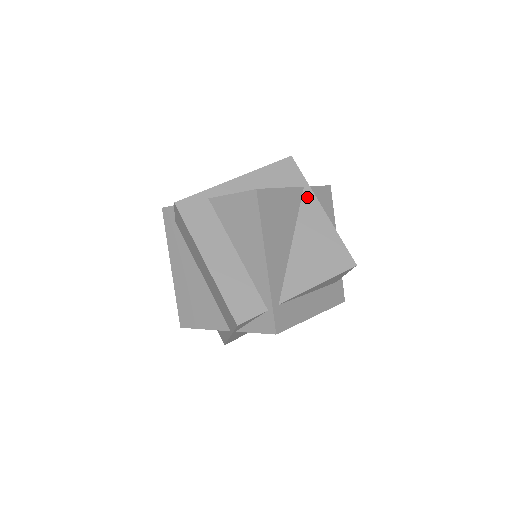
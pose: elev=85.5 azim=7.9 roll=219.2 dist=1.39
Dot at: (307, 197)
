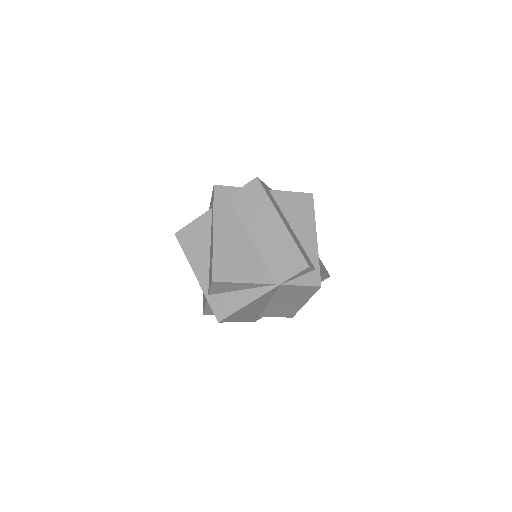
Dot at: occluded
